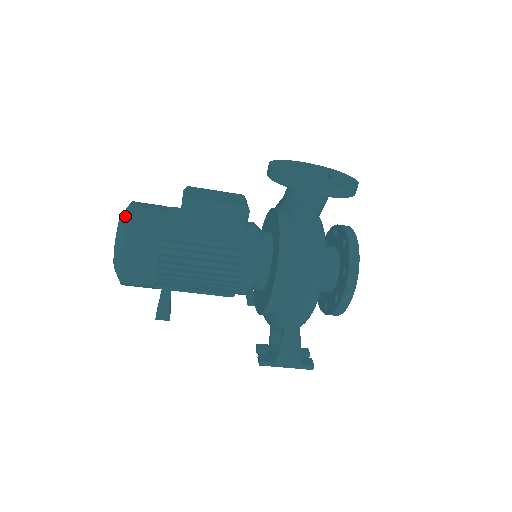
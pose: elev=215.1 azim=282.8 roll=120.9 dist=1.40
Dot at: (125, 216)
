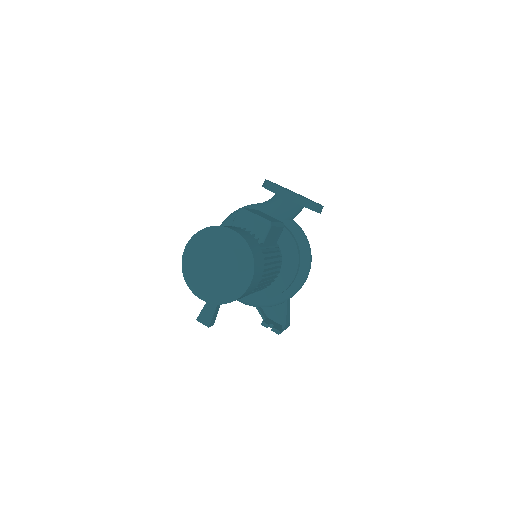
Dot at: (244, 243)
